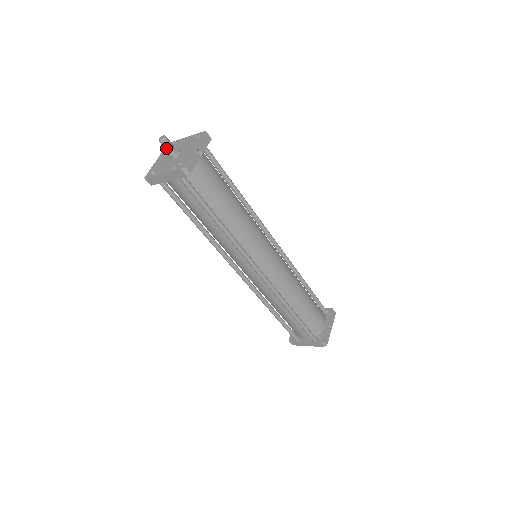
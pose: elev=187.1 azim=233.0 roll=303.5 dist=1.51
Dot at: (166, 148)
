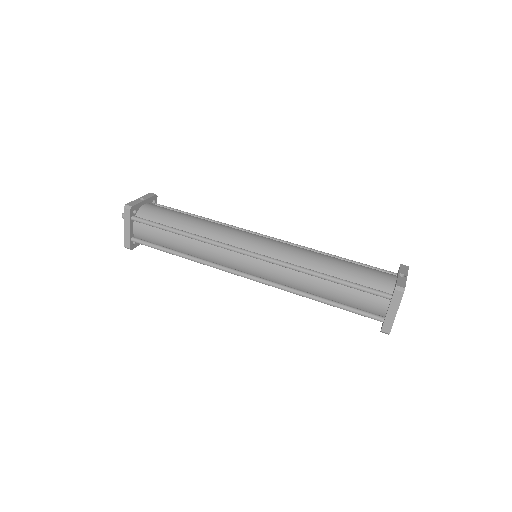
Dot at: occluded
